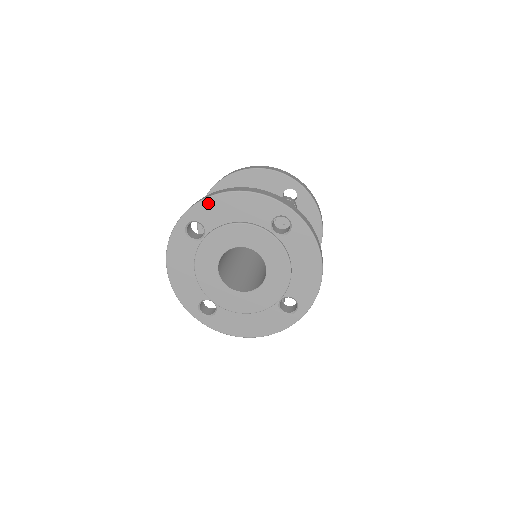
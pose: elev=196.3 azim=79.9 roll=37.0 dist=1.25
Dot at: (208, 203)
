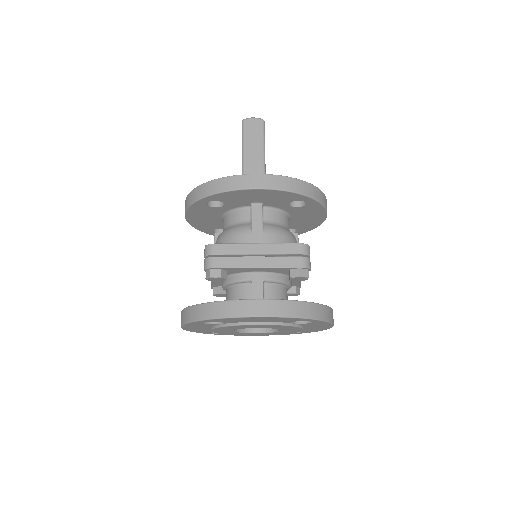
Dot at: (231, 319)
